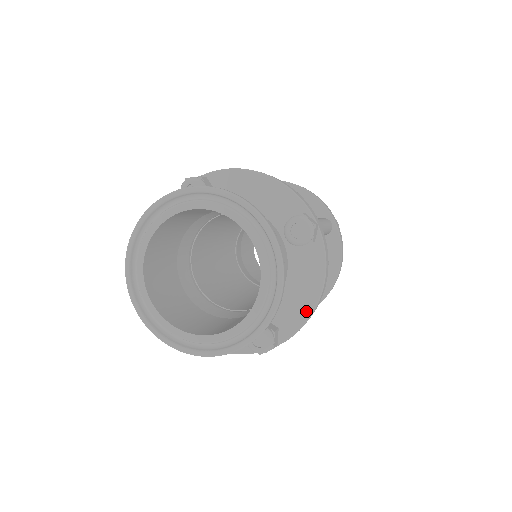
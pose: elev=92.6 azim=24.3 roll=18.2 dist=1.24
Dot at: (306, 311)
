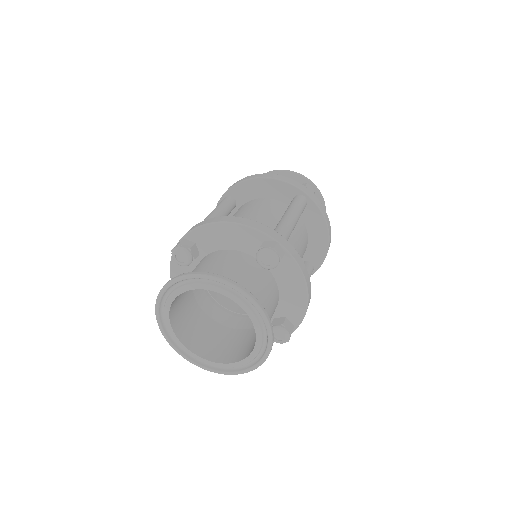
Dot at: occluded
